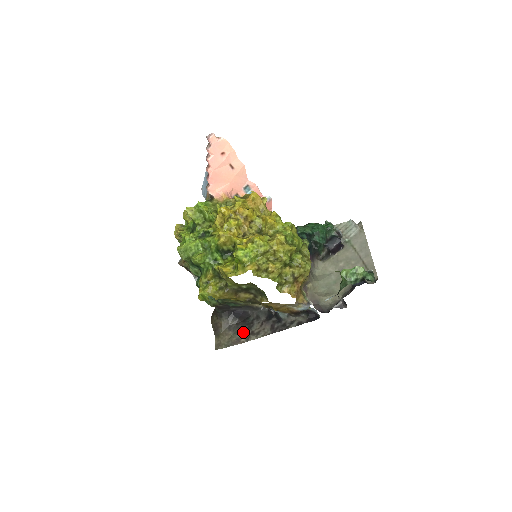
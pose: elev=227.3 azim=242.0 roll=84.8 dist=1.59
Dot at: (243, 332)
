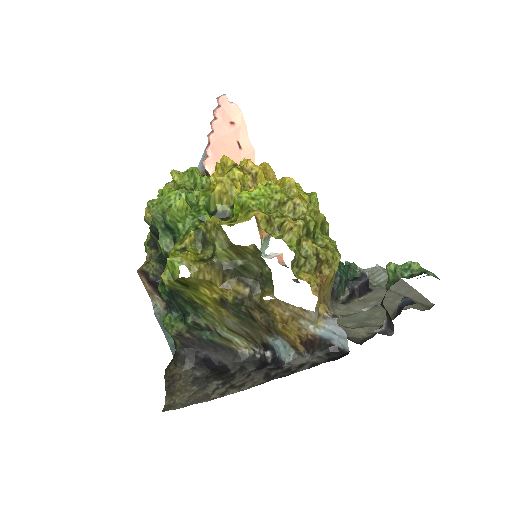
Dot at: (216, 387)
